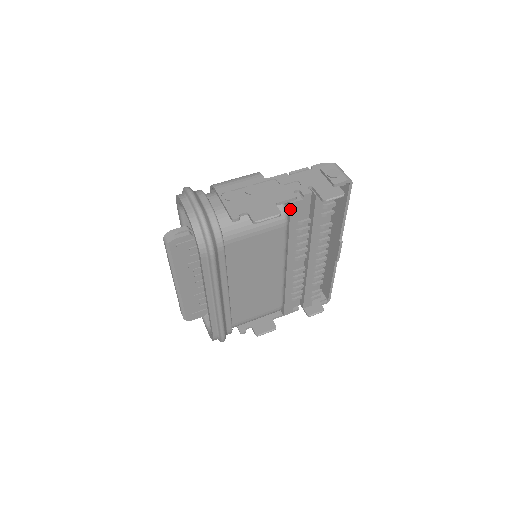
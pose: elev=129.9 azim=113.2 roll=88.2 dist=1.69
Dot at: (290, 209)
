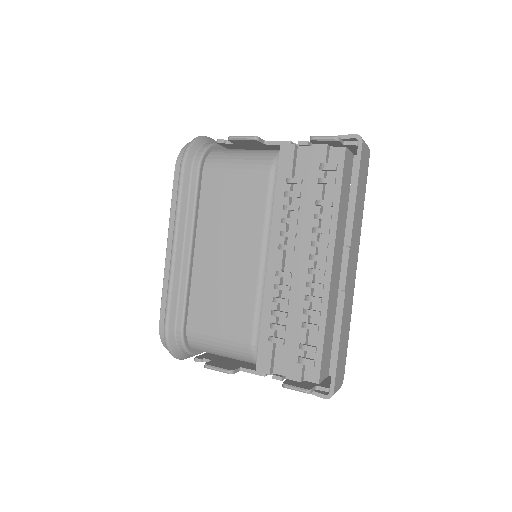
Dot at: (279, 154)
